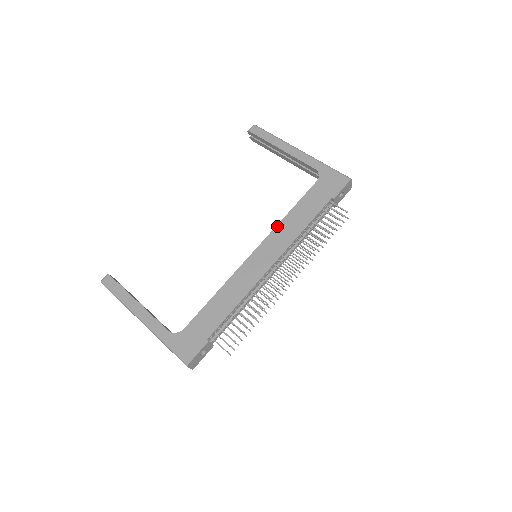
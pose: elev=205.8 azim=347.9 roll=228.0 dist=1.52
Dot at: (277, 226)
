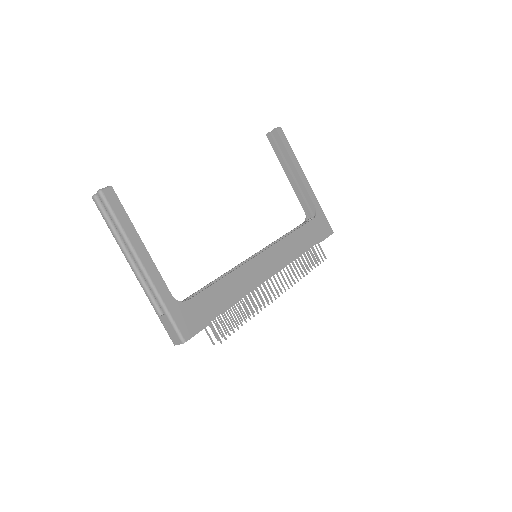
Dot at: (282, 240)
